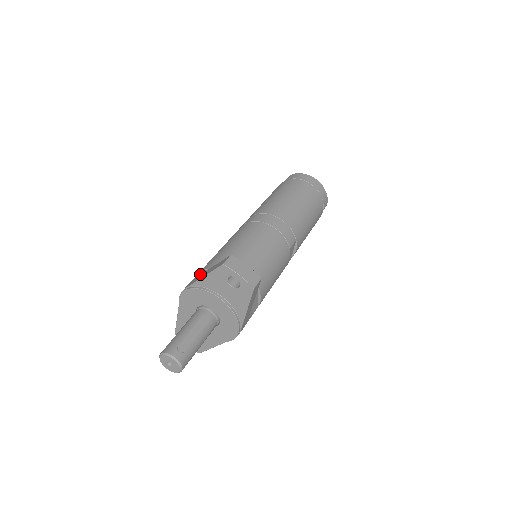
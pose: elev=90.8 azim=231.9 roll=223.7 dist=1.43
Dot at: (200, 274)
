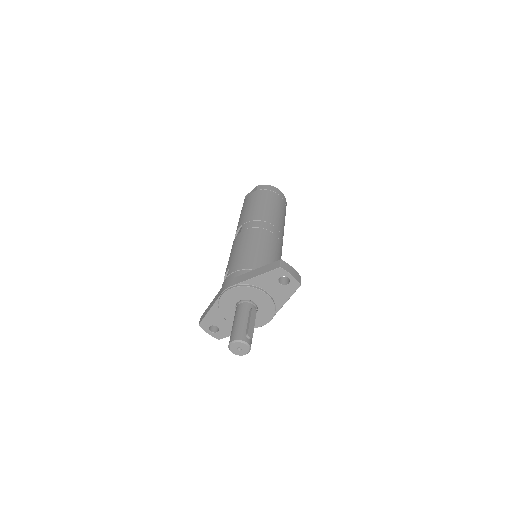
Dot at: (239, 274)
